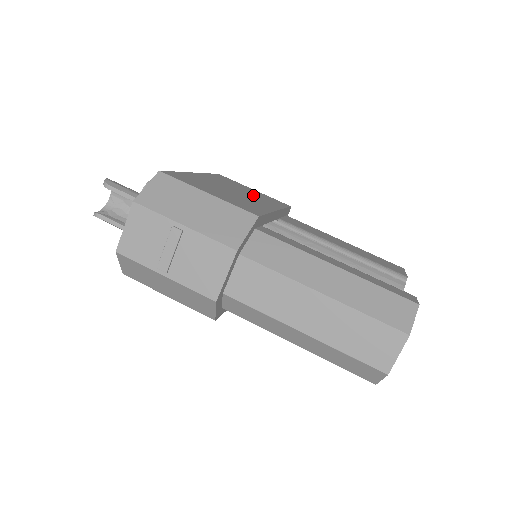
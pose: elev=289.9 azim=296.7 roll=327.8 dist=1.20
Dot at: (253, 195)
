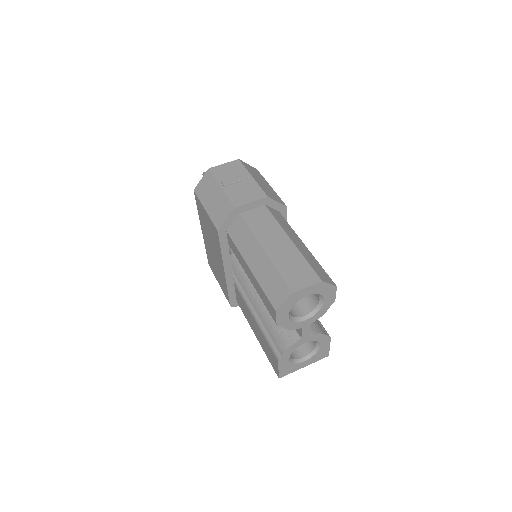
Dot at: occluded
